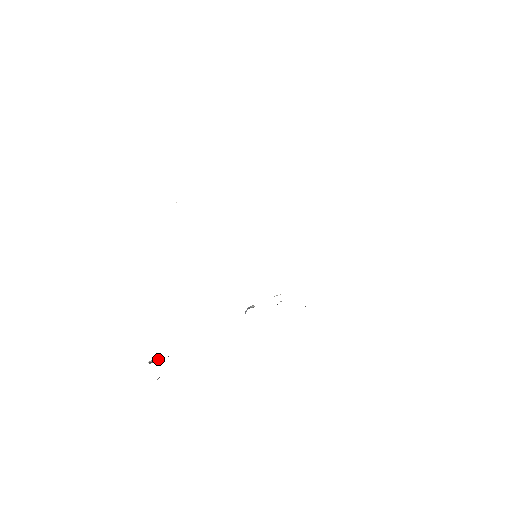
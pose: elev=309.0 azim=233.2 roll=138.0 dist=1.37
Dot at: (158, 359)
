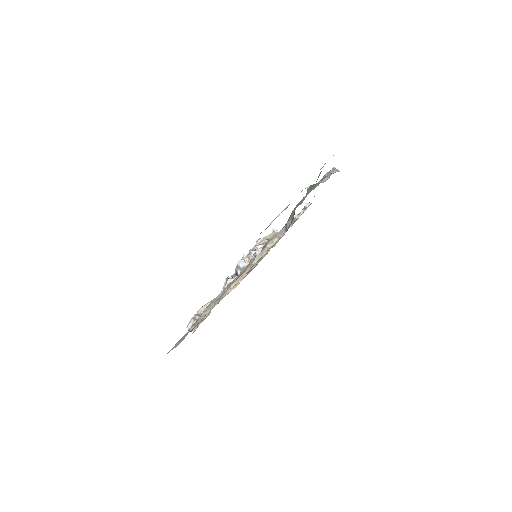
Dot at: occluded
